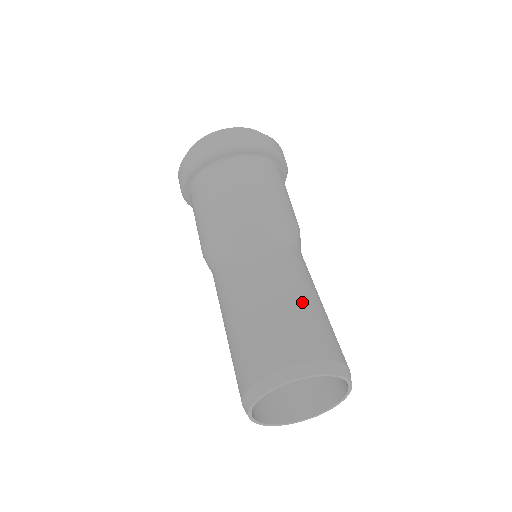
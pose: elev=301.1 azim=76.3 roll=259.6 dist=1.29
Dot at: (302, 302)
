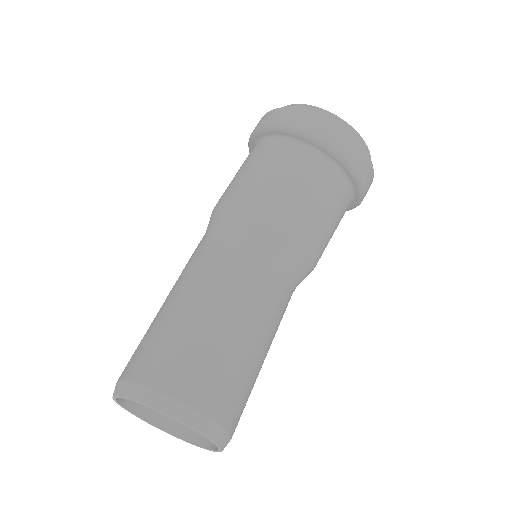
Dot at: (252, 351)
